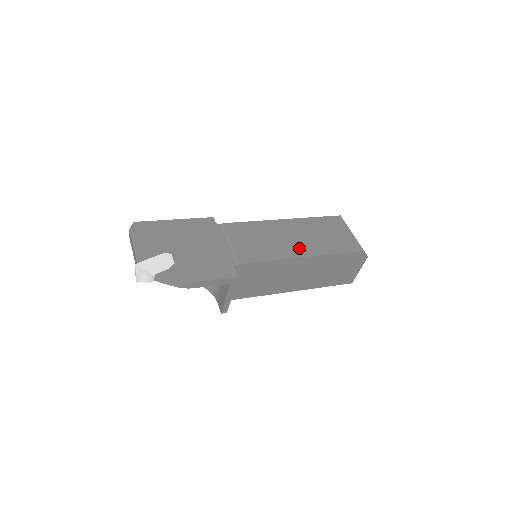
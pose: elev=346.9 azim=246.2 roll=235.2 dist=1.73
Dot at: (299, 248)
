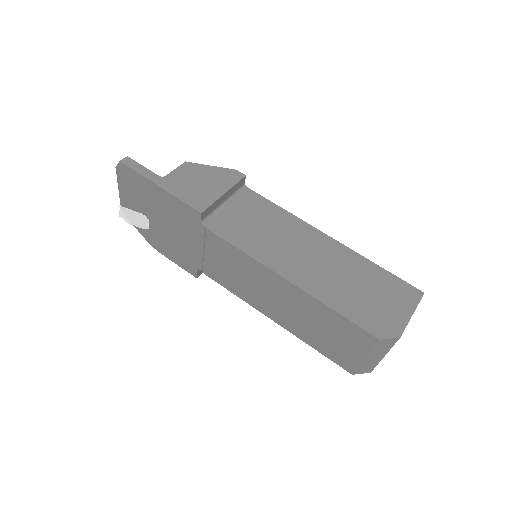
Dot at: (274, 312)
